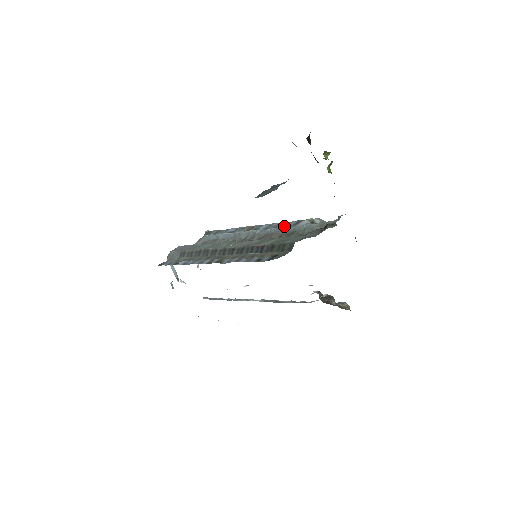
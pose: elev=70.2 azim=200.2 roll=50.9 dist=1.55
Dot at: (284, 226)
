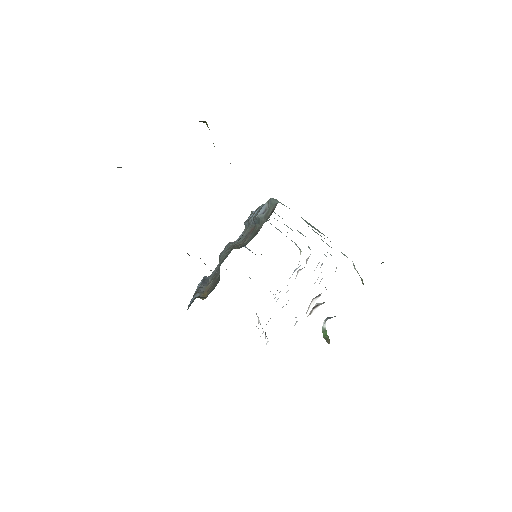
Dot at: (254, 216)
